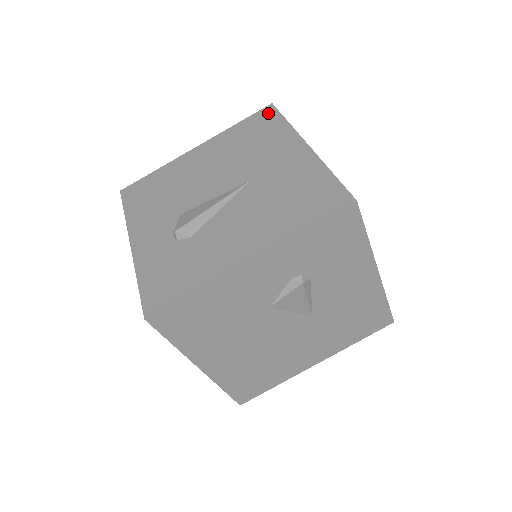
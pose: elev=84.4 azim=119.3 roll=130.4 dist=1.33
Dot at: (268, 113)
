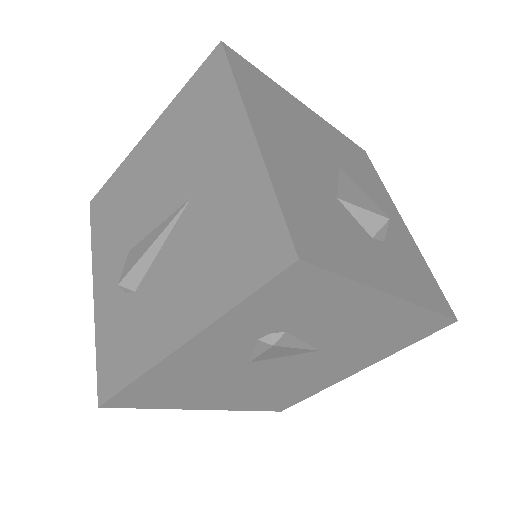
Dot at: (215, 63)
